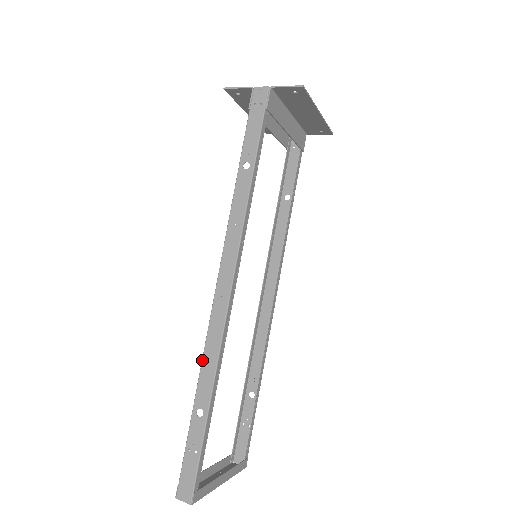
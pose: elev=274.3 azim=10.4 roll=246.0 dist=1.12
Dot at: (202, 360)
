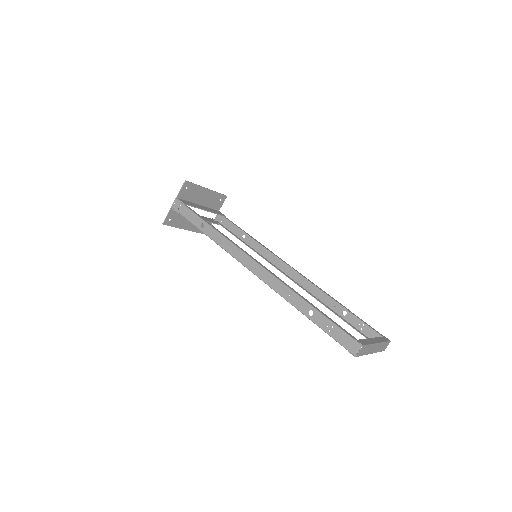
Dot at: occluded
